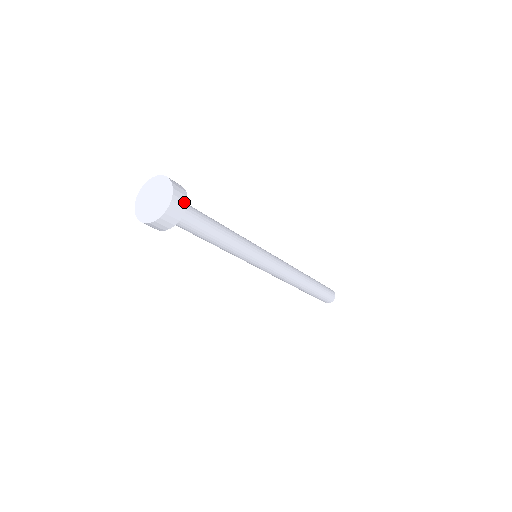
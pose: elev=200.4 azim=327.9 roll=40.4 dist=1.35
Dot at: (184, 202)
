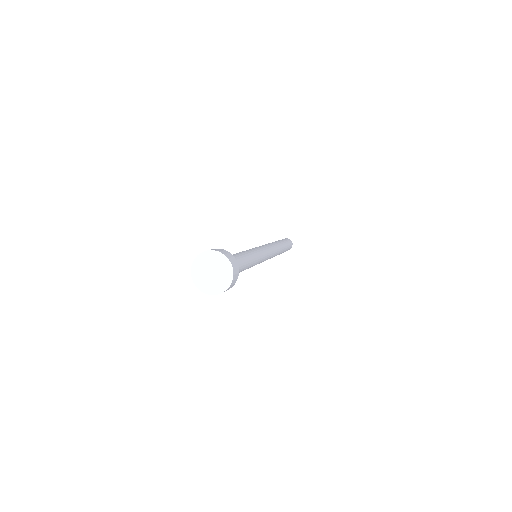
Dot at: (233, 258)
